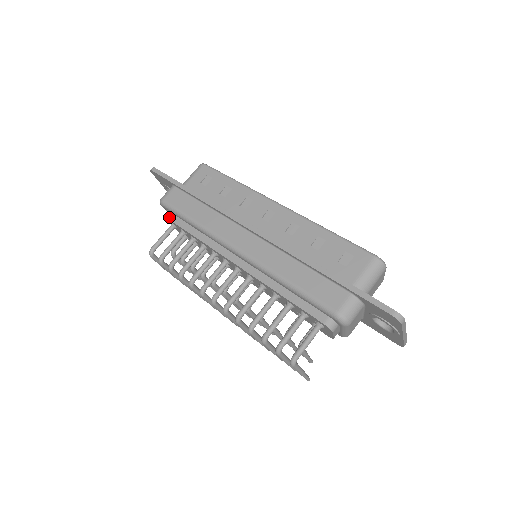
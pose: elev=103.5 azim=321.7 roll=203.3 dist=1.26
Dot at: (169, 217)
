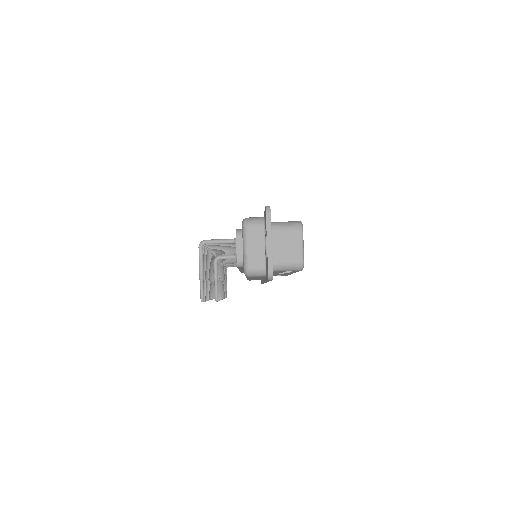
Dot at: occluded
